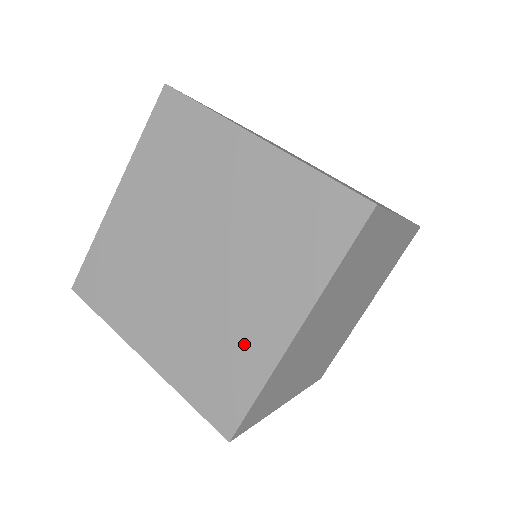
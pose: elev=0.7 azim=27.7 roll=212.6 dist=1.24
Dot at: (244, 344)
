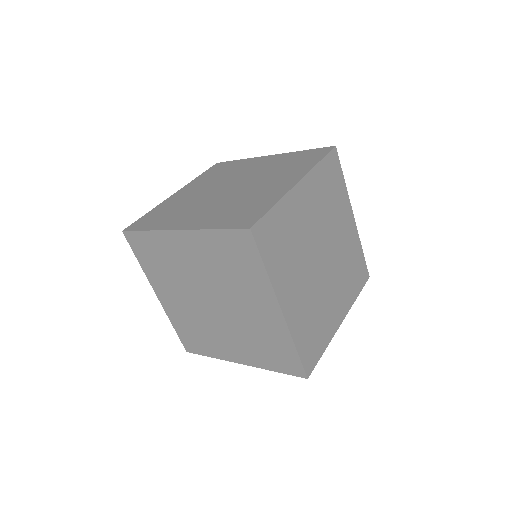
Dot at: (214, 344)
